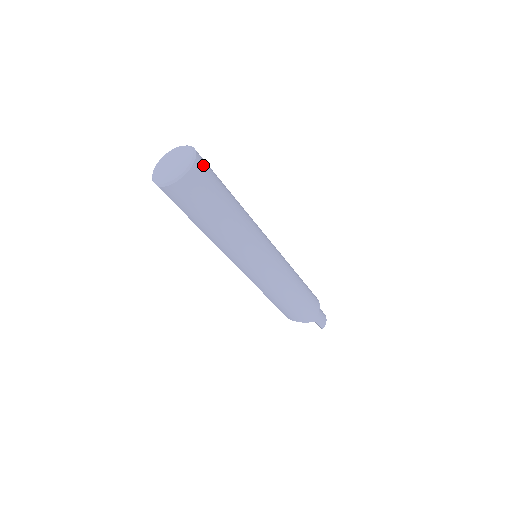
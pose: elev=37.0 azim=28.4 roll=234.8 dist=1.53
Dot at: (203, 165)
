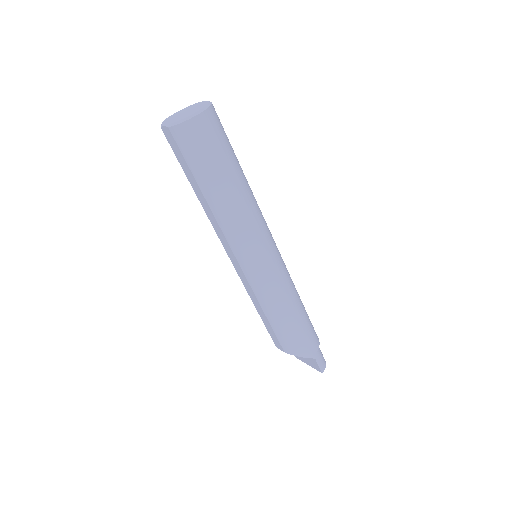
Dot at: (217, 116)
